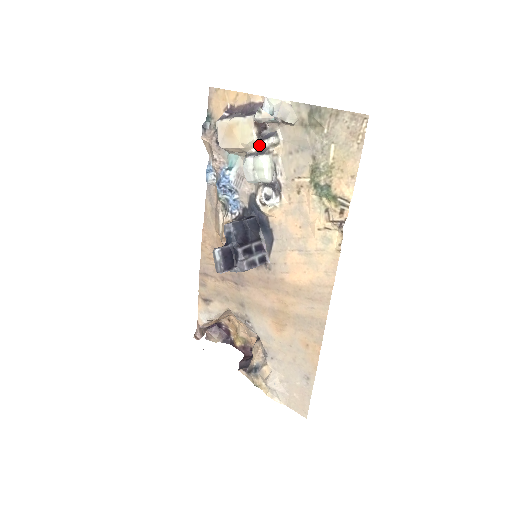
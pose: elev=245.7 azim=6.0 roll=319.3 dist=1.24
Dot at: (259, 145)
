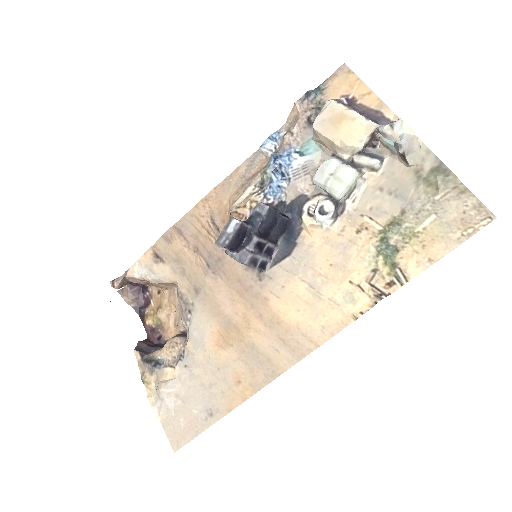
Dot at: (356, 156)
